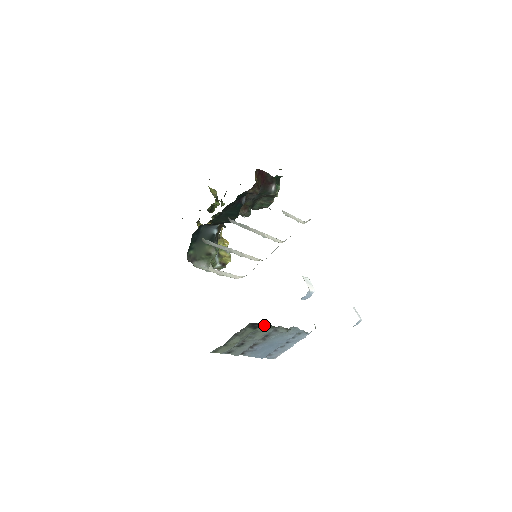
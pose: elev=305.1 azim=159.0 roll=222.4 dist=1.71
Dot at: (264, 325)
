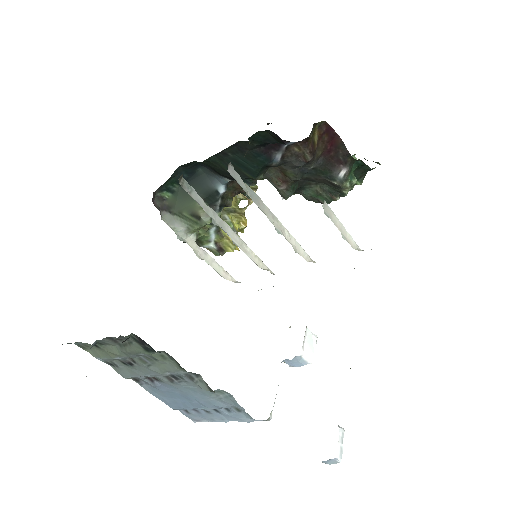
Dot at: occluded
